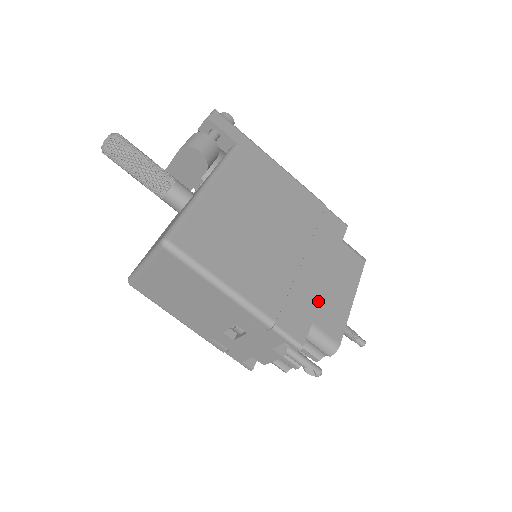
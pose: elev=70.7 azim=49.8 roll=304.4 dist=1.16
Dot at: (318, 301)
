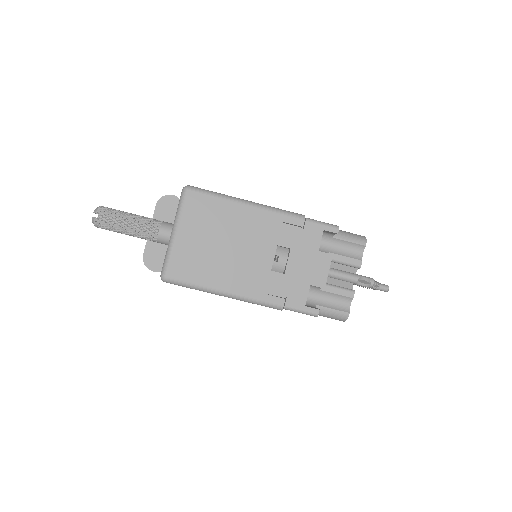
Dot at: occluded
